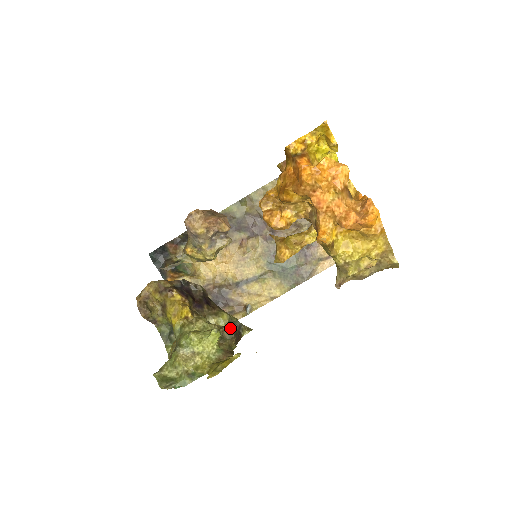
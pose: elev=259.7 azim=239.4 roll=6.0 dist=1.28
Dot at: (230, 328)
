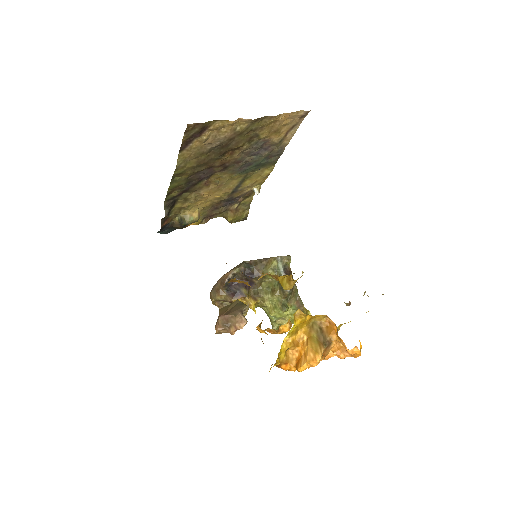
Dot at: (286, 292)
